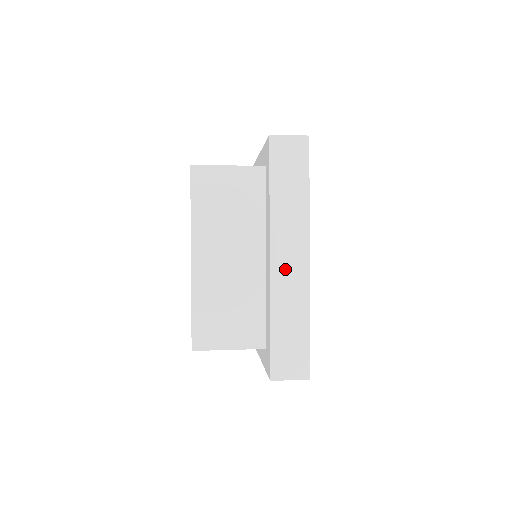
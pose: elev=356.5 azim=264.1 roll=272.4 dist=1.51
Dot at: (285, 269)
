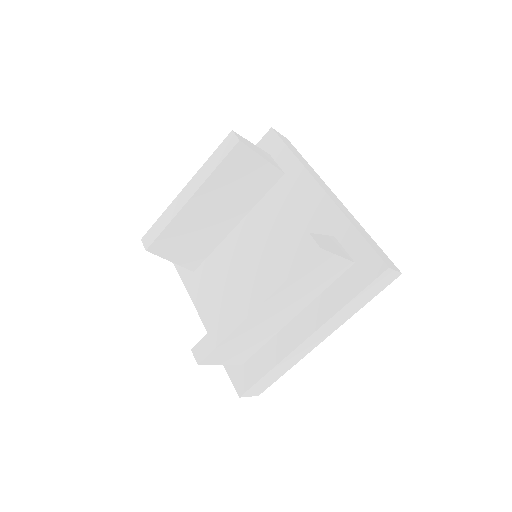
Dot at: (308, 344)
